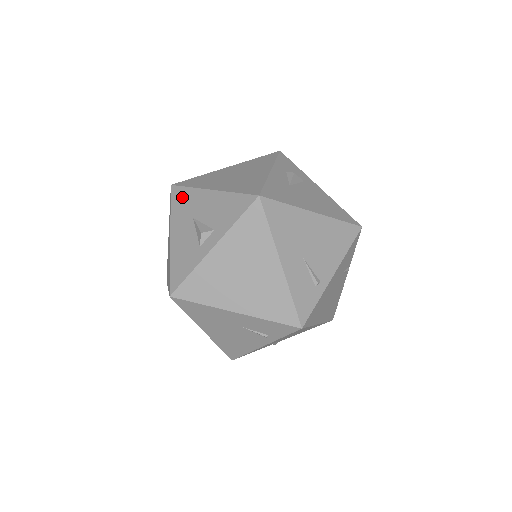
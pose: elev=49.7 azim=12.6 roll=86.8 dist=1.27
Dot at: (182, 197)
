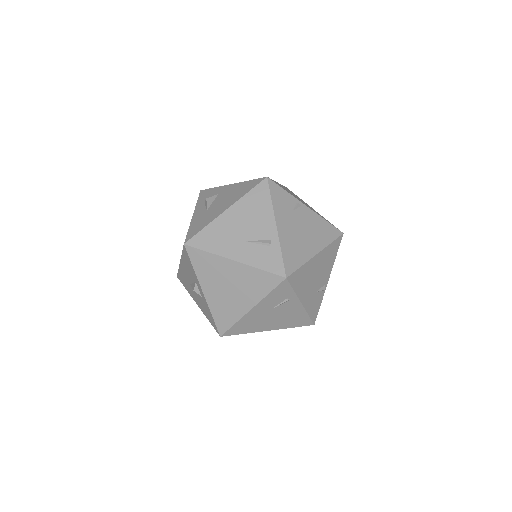
Dot at: (182, 278)
